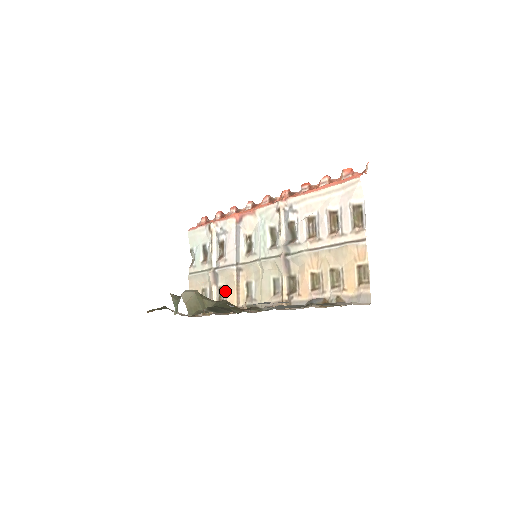
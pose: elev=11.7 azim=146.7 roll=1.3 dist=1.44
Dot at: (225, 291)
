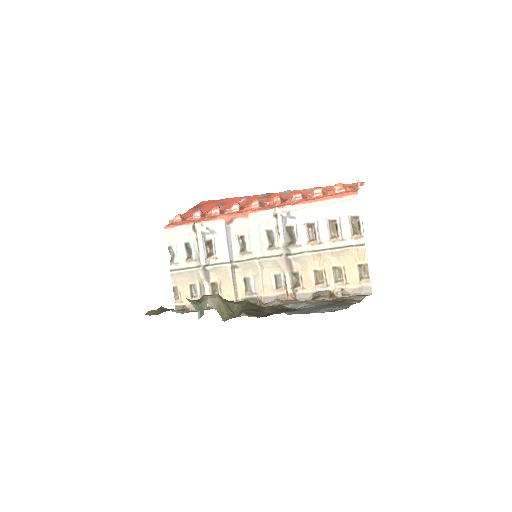
Dot at: (220, 286)
